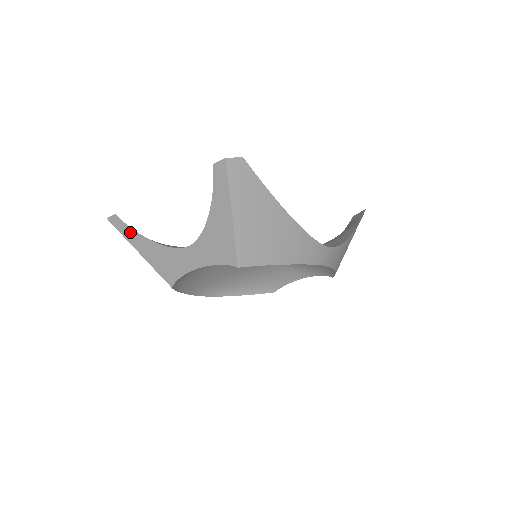
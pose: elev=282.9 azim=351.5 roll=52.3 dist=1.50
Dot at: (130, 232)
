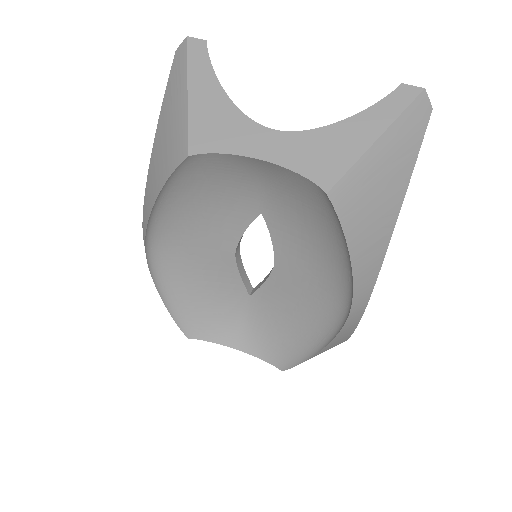
Dot at: (204, 67)
